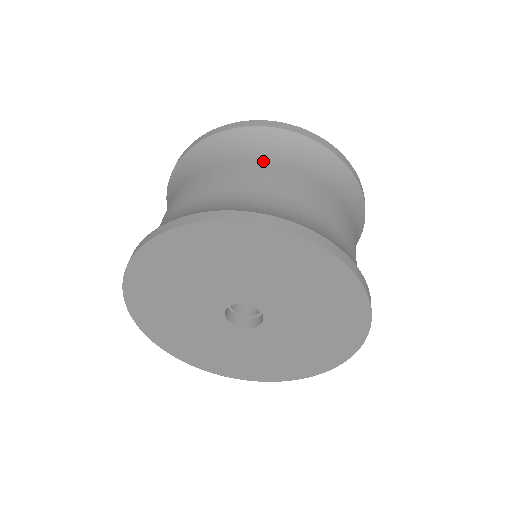
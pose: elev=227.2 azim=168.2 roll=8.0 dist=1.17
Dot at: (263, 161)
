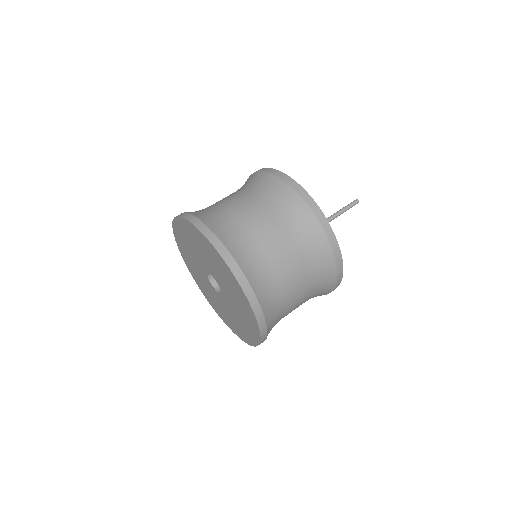
Dot at: (240, 191)
